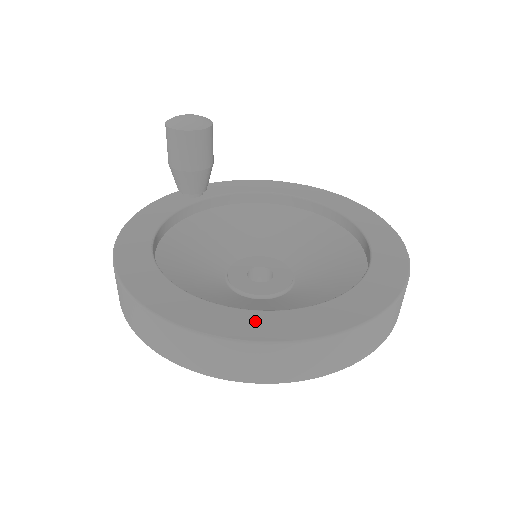
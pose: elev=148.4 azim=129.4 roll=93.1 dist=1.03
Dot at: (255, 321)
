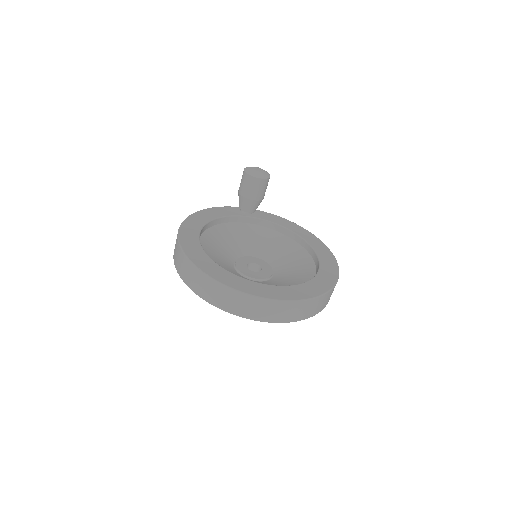
Dot at: (223, 274)
